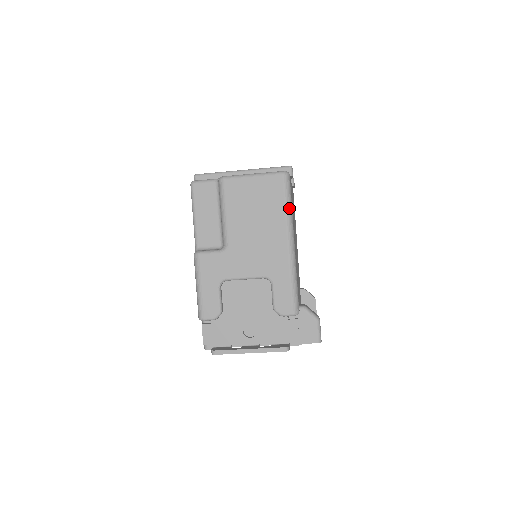
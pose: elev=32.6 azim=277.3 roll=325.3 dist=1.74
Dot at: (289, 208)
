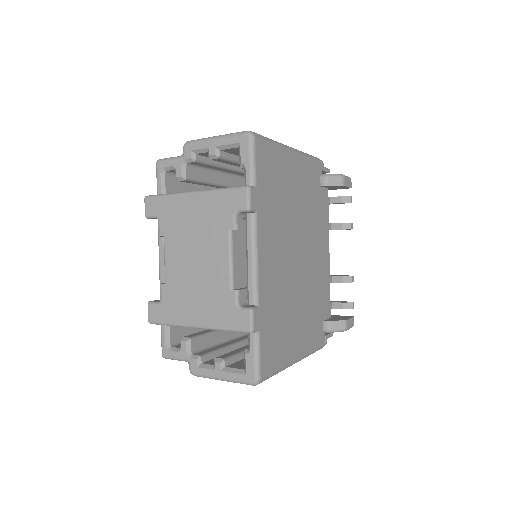
Dot at: (277, 373)
